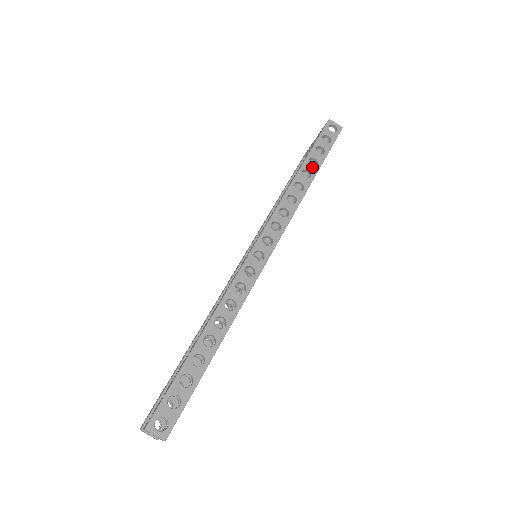
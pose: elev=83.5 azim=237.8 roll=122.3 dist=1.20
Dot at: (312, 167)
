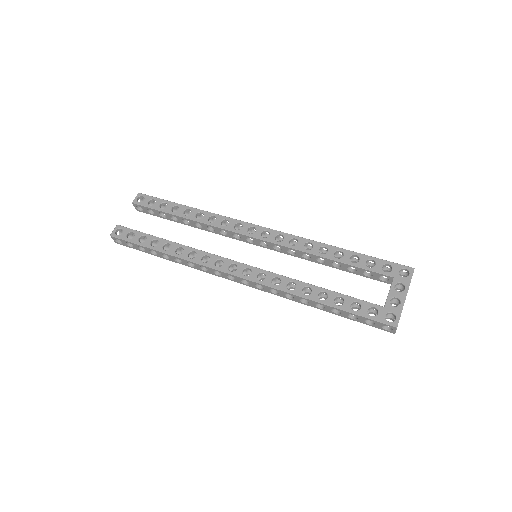
Dot at: (330, 310)
